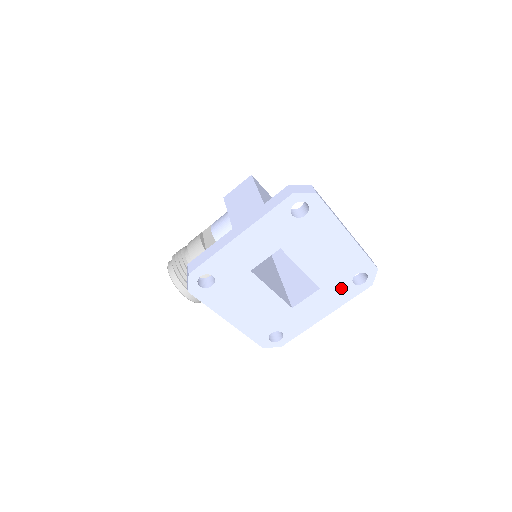
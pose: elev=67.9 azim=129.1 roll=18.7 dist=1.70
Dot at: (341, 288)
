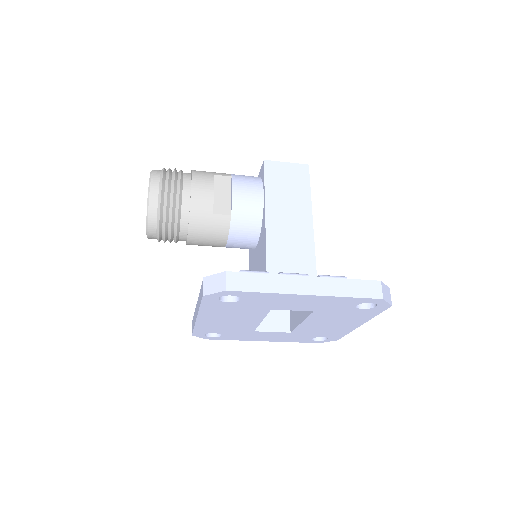
Dot at: (301, 337)
